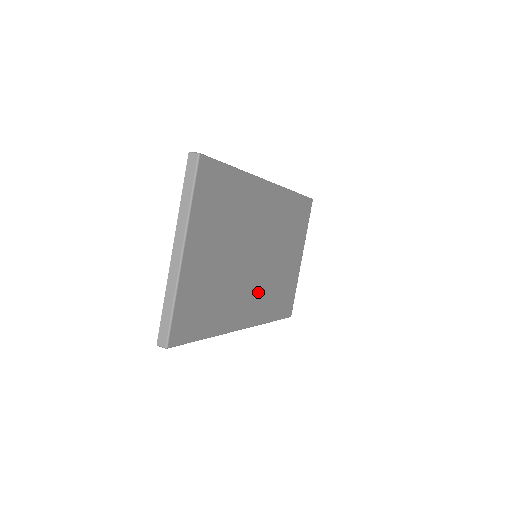
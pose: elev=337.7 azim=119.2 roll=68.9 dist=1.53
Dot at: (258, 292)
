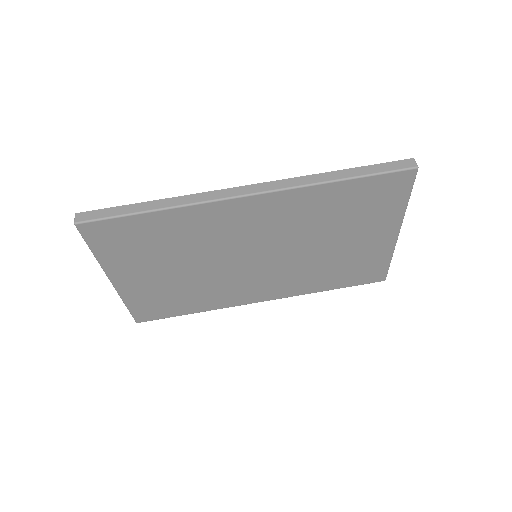
Dot at: (278, 278)
